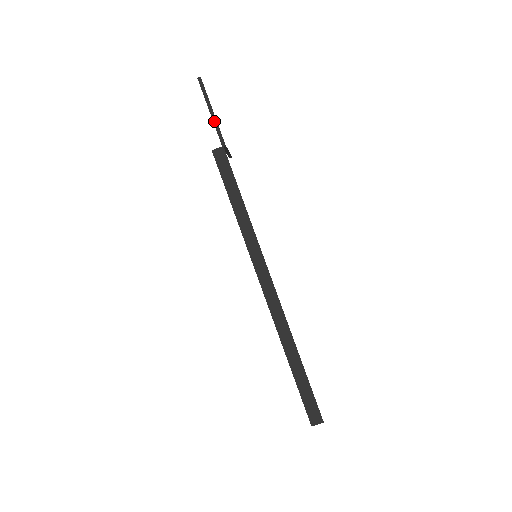
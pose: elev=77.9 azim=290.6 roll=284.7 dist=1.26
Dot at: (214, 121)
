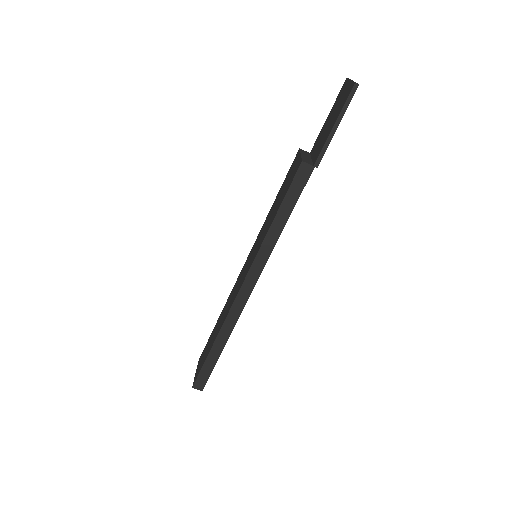
Dot at: (329, 138)
